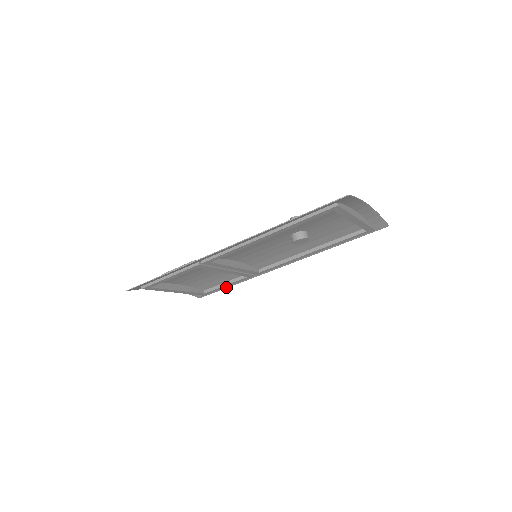
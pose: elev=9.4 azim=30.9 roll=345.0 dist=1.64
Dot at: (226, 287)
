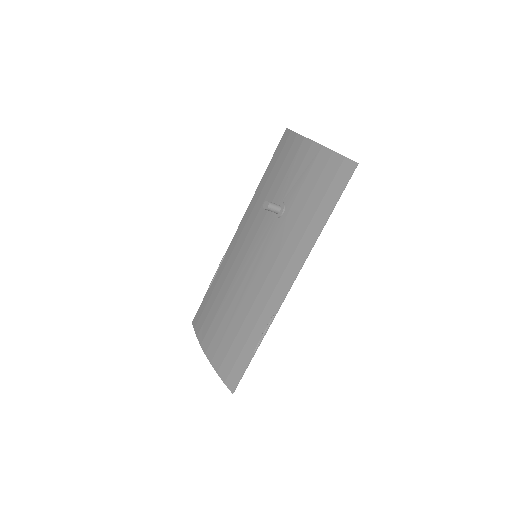
Dot at: (207, 293)
